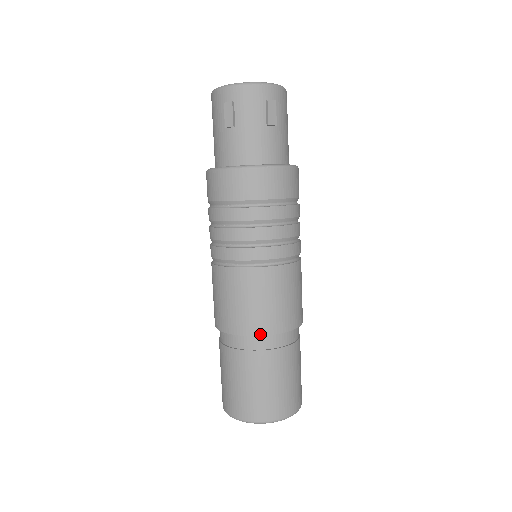
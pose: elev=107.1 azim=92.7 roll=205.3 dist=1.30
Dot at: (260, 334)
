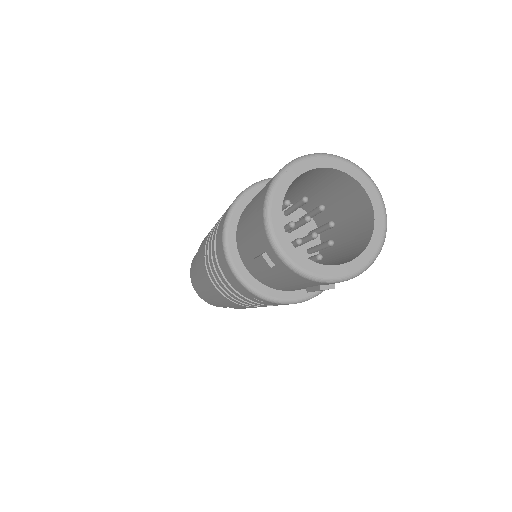
Dot at: (223, 305)
